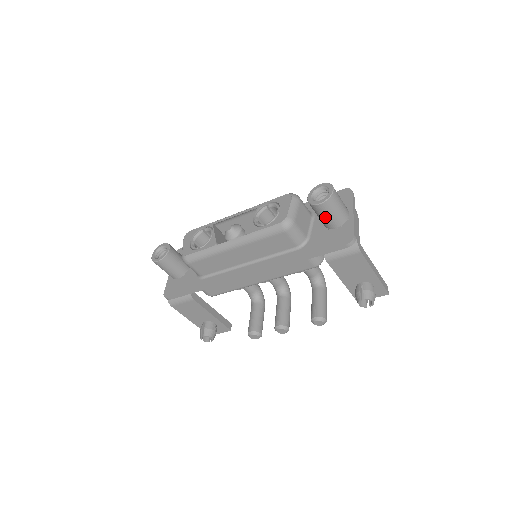
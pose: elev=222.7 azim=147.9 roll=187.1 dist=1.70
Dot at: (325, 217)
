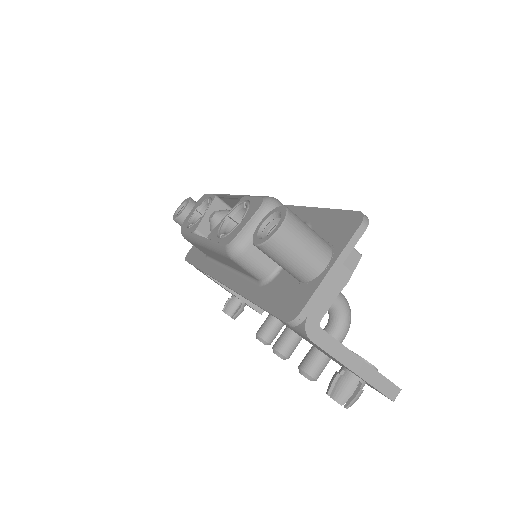
Dot at: occluded
